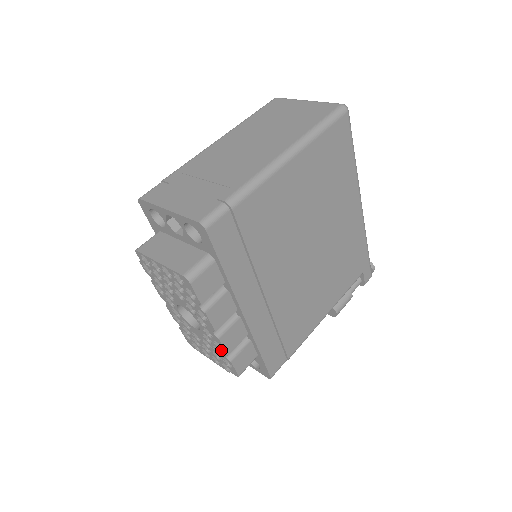
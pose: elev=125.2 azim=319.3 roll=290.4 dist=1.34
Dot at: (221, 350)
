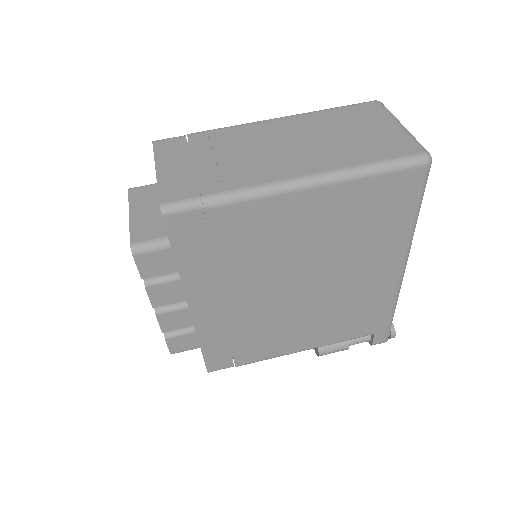
Dot at: occluded
